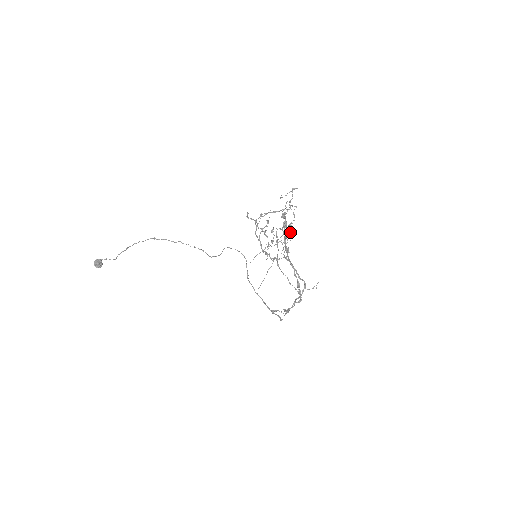
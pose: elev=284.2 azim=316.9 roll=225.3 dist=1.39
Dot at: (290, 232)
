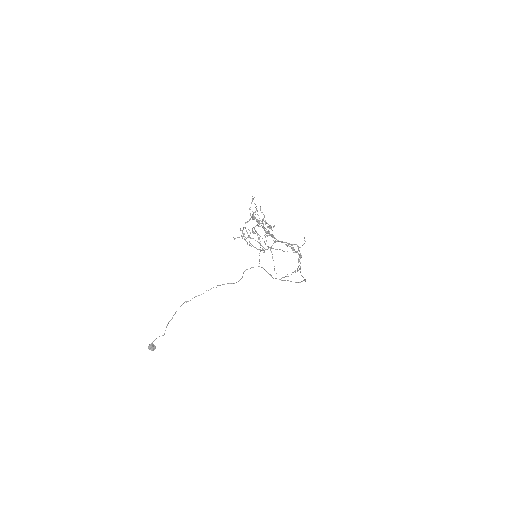
Dot at: occluded
